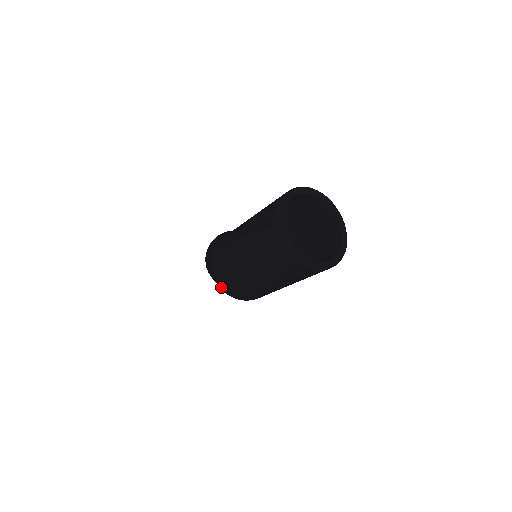
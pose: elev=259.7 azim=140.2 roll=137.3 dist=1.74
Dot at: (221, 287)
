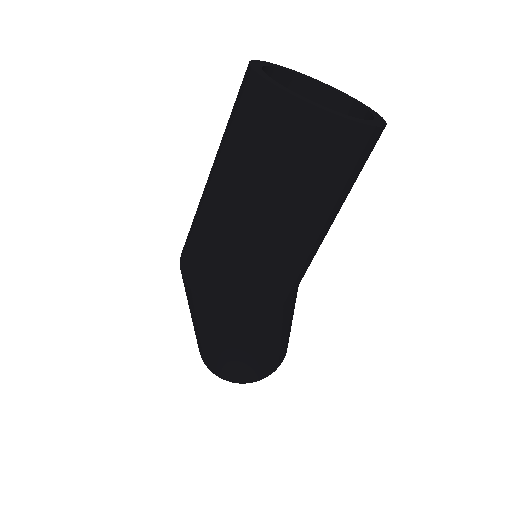
Dot at: (194, 288)
